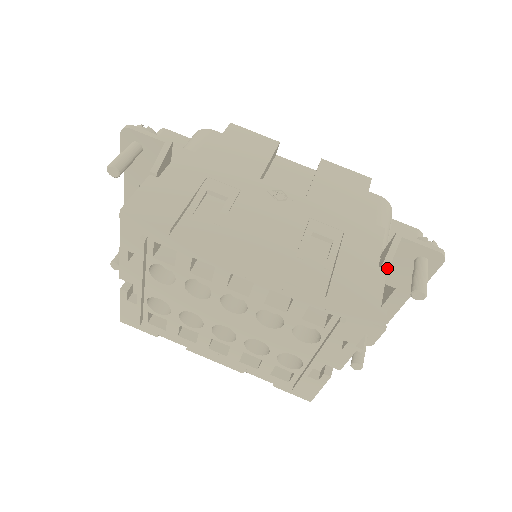
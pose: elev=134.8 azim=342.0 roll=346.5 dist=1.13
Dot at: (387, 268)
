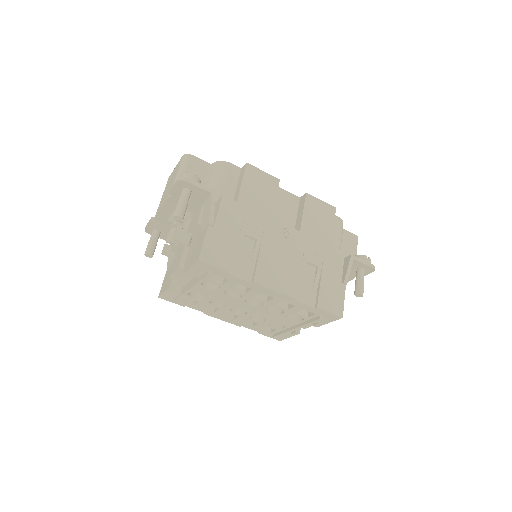
Dot at: (346, 284)
